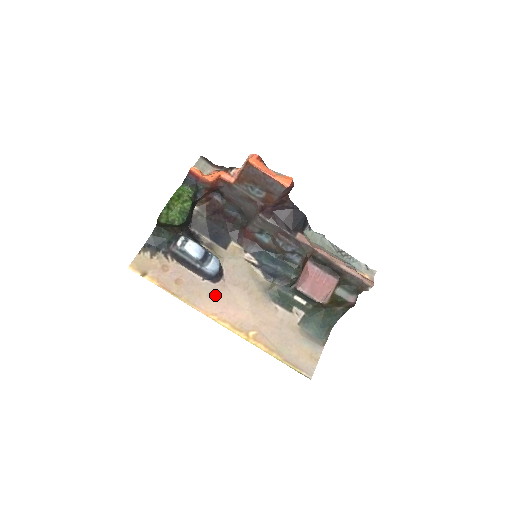
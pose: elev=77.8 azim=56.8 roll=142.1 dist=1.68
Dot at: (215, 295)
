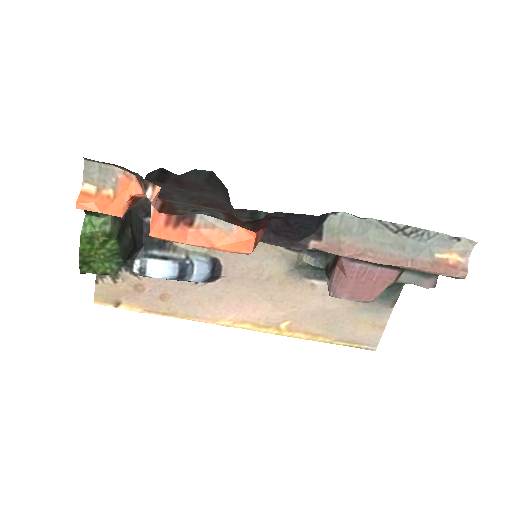
Dot at: (220, 297)
